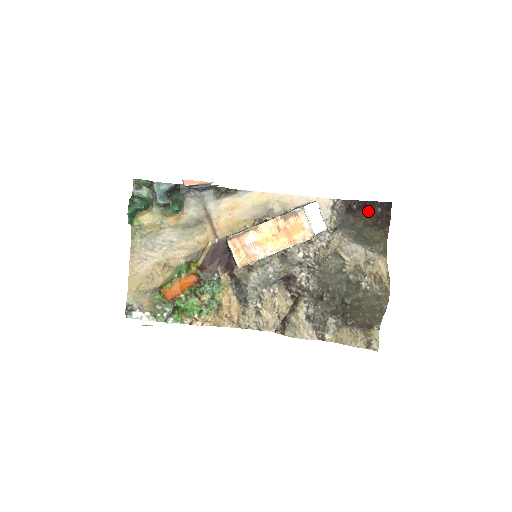
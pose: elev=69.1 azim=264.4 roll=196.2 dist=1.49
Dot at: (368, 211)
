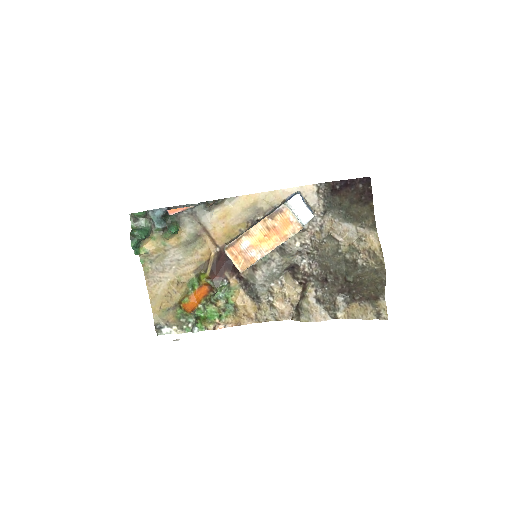
Dot at: (351, 189)
